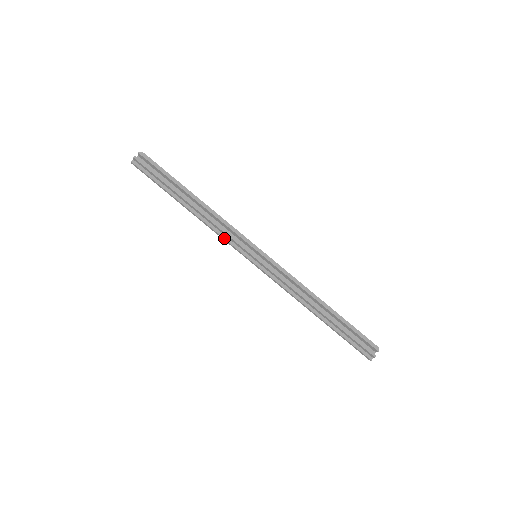
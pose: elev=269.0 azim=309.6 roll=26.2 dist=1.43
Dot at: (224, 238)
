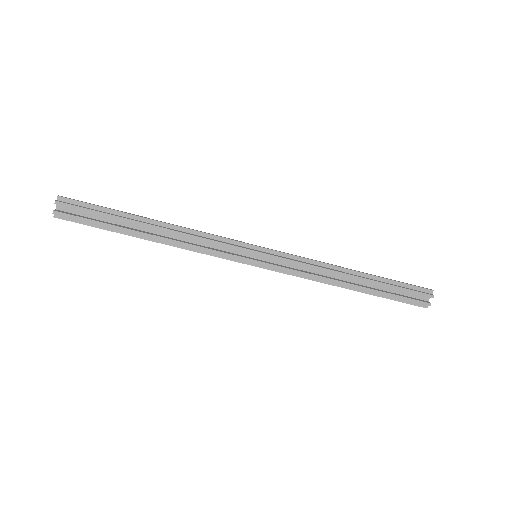
Dot at: (210, 255)
